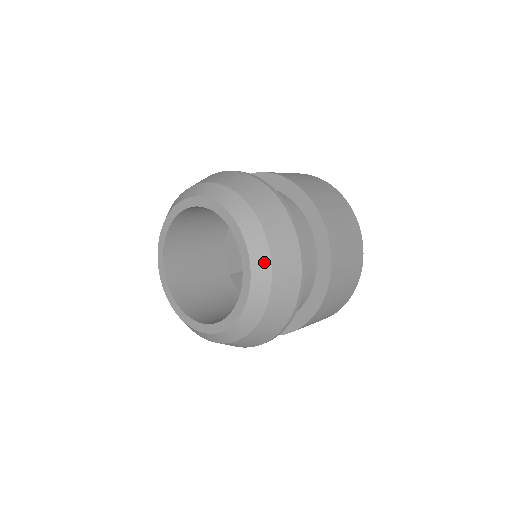
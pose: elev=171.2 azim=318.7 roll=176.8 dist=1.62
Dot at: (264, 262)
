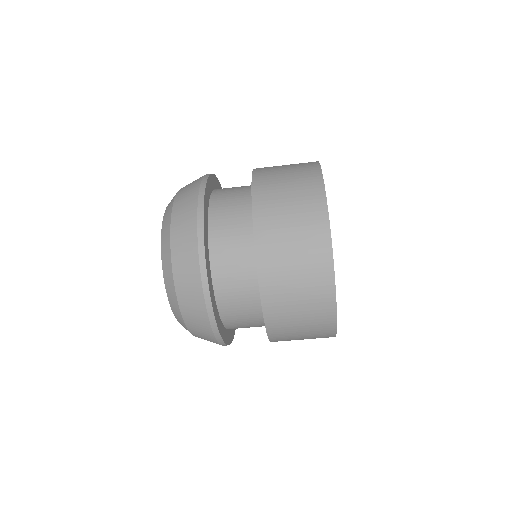
Dot at: (168, 218)
